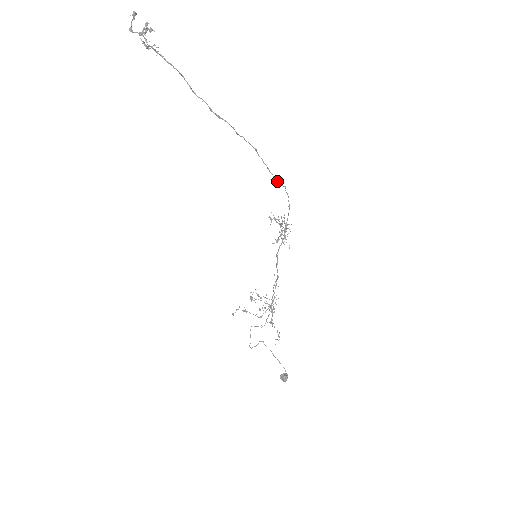
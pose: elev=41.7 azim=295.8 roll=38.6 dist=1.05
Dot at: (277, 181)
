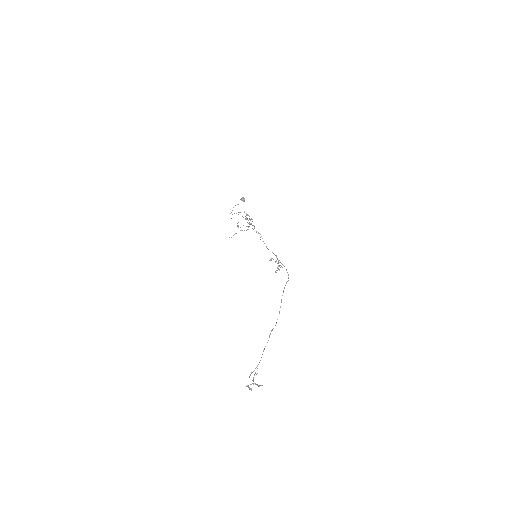
Dot at: occluded
